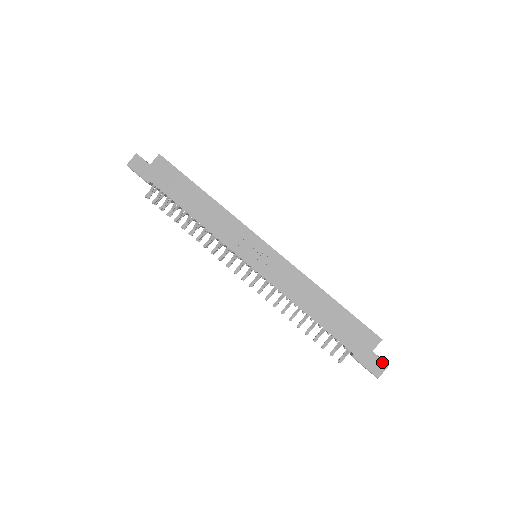
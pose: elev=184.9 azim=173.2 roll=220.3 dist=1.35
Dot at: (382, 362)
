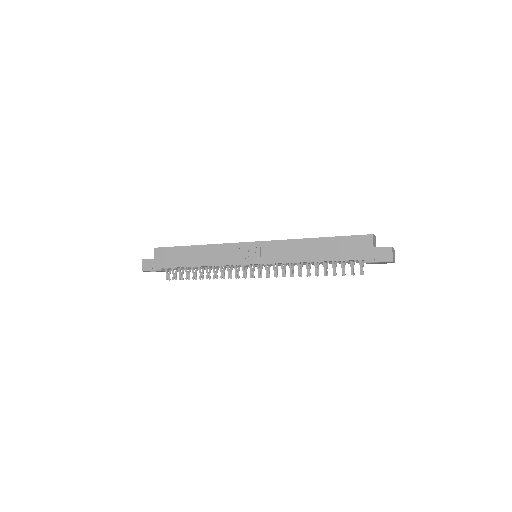
Dot at: (386, 249)
